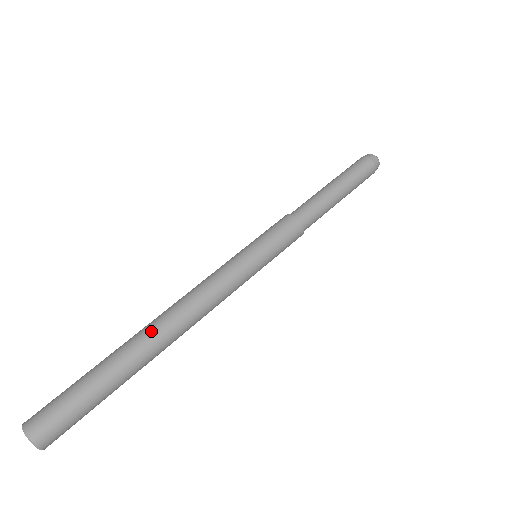
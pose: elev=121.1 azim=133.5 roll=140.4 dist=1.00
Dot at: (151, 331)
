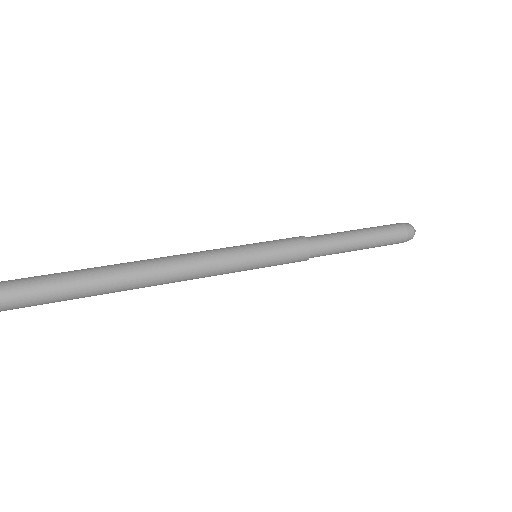
Dot at: (133, 274)
